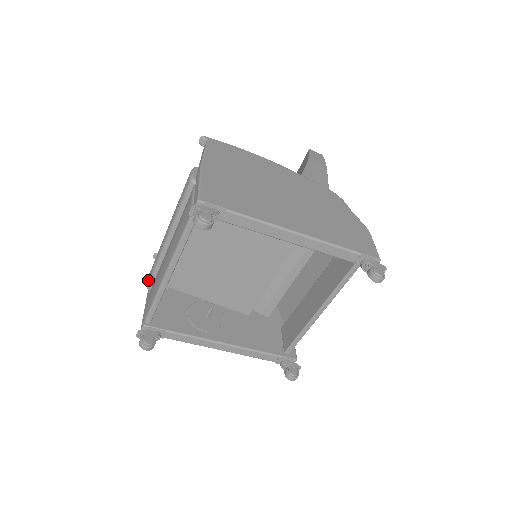
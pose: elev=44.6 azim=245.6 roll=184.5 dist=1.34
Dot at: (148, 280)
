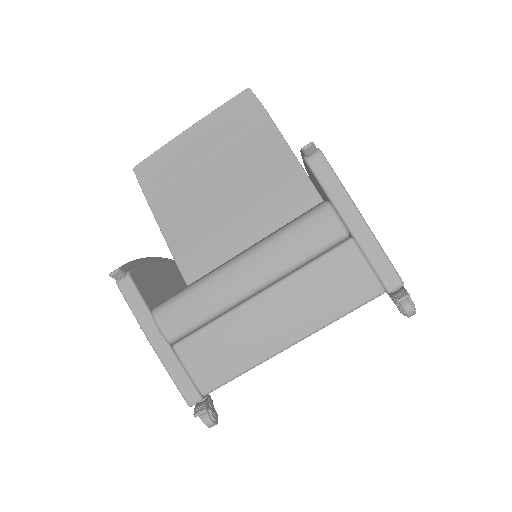
Dot at: (177, 333)
